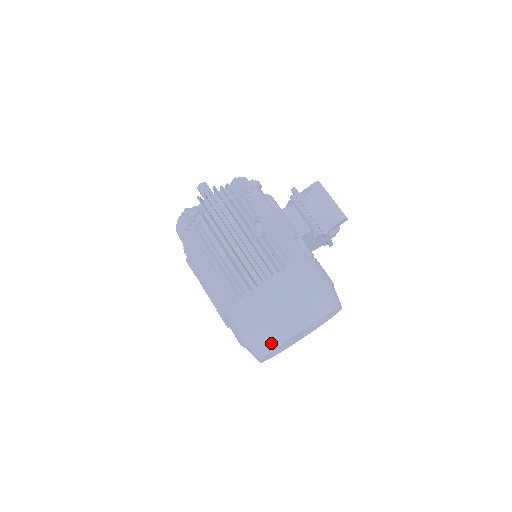
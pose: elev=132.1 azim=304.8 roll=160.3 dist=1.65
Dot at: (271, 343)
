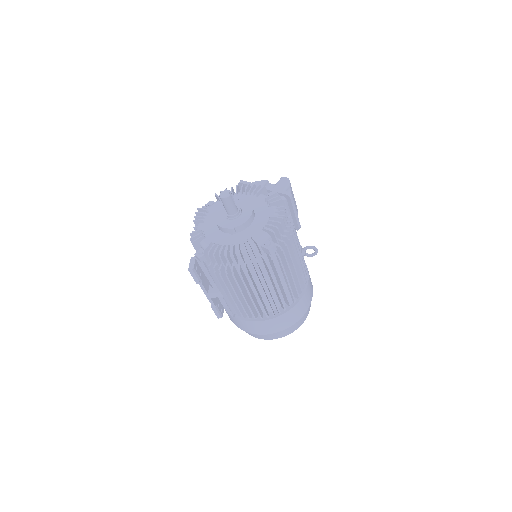
Dot at: (294, 330)
